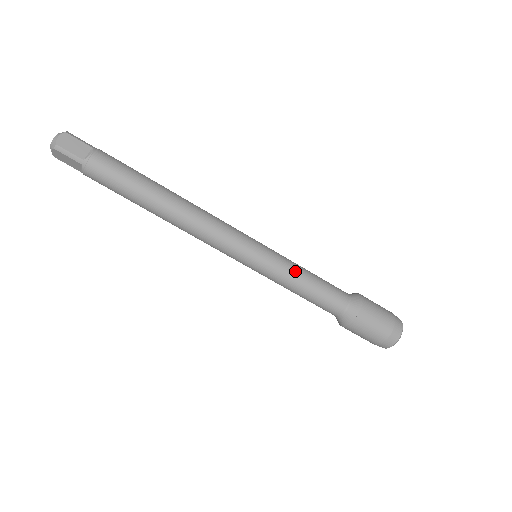
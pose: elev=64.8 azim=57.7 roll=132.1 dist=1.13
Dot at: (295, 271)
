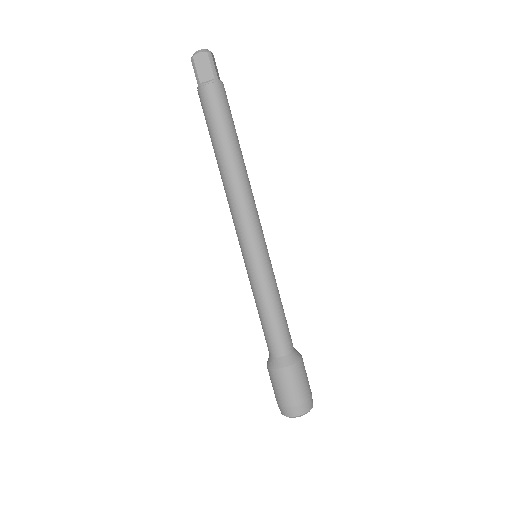
Dot at: occluded
